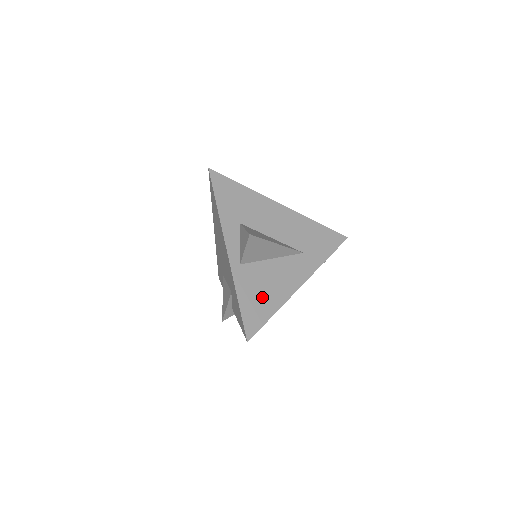
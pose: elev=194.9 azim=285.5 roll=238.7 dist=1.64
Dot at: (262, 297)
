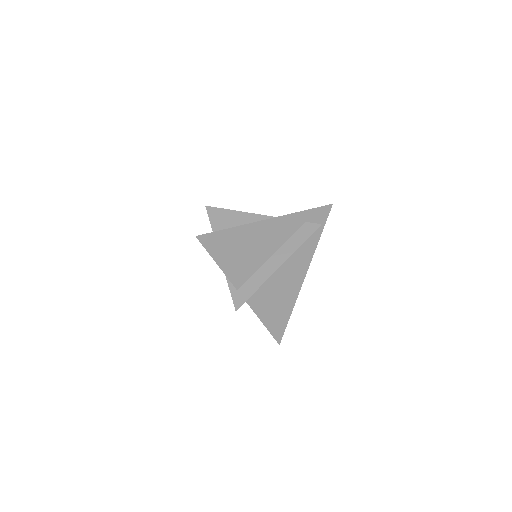
Dot at: occluded
